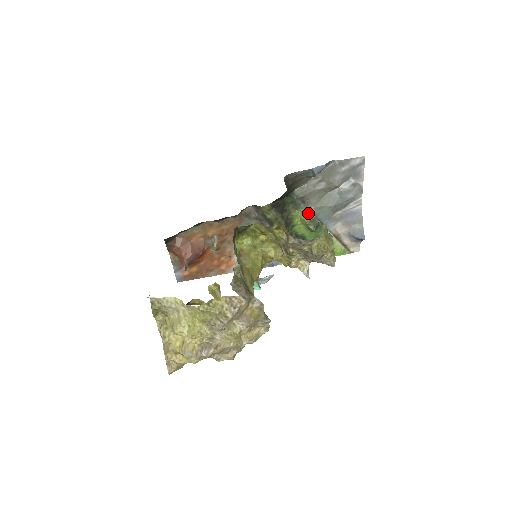
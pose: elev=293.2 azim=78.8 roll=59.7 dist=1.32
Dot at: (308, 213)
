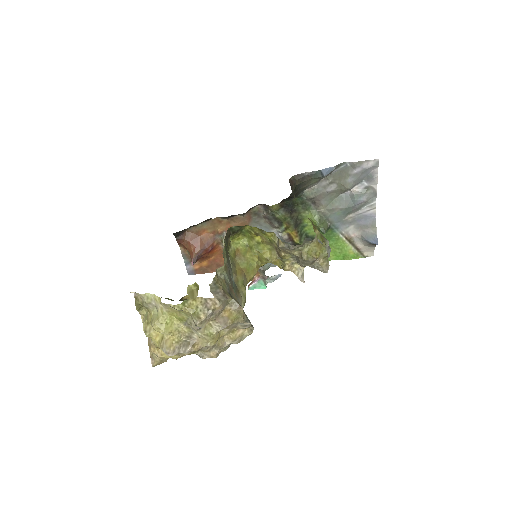
Dot at: (318, 214)
